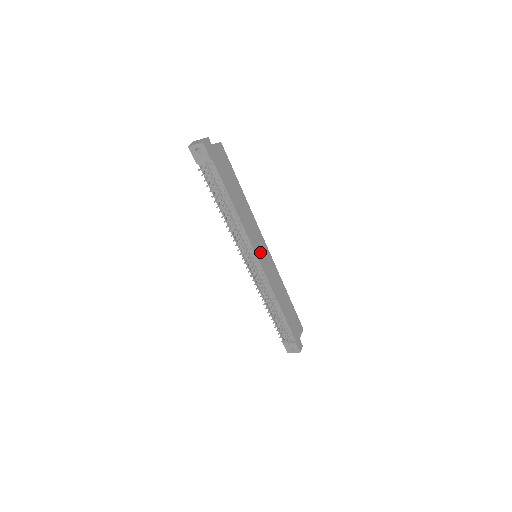
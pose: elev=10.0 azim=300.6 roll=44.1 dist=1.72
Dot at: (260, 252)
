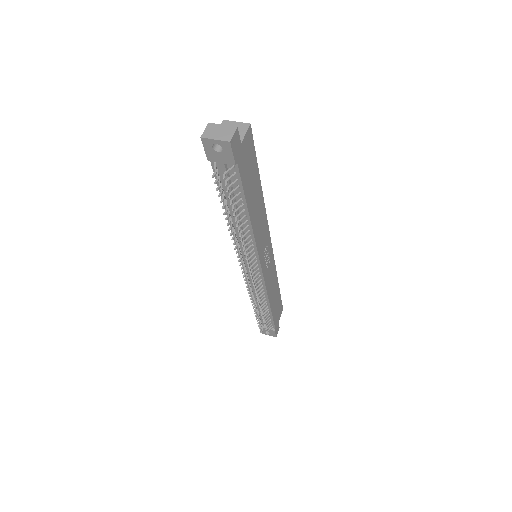
Dot at: (264, 256)
